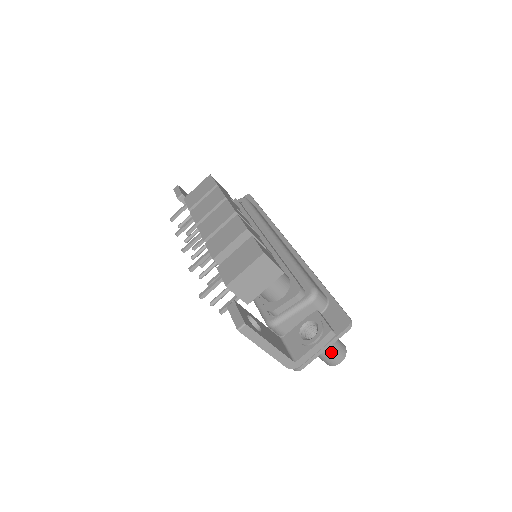
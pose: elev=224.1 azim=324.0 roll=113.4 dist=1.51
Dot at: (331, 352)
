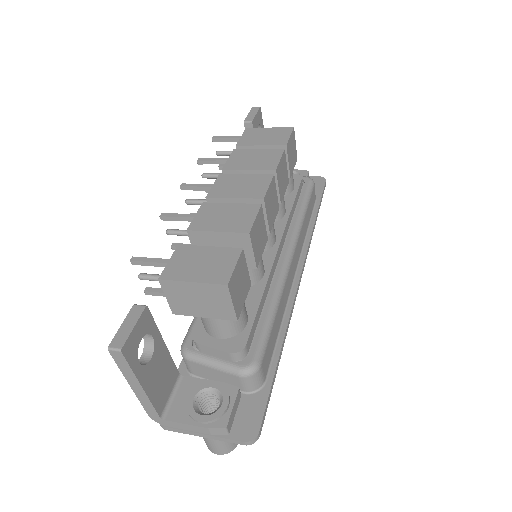
Dot at: (213, 440)
